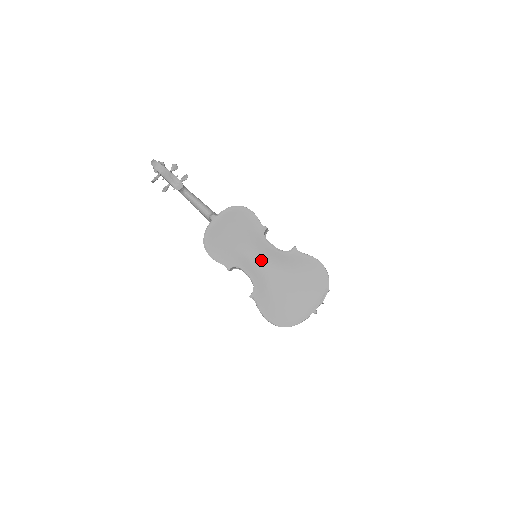
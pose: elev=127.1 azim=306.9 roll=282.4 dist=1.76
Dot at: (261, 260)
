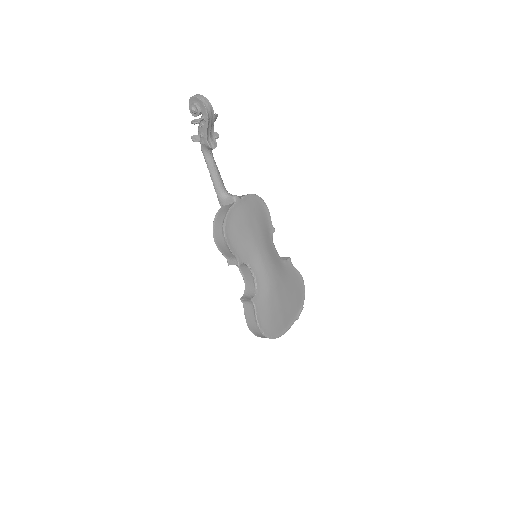
Dot at: (270, 264)
